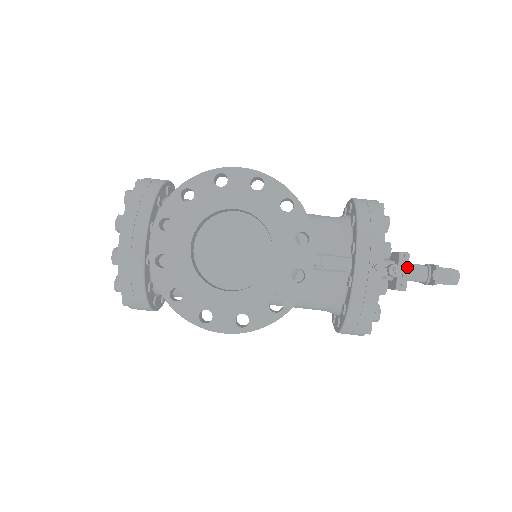
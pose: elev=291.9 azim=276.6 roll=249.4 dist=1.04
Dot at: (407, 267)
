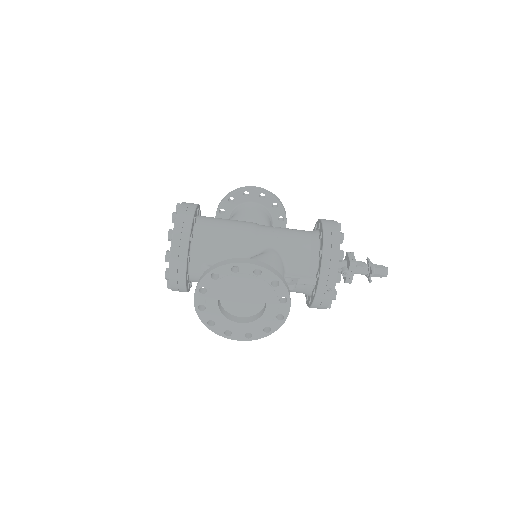
Dot at: (354, 272)
